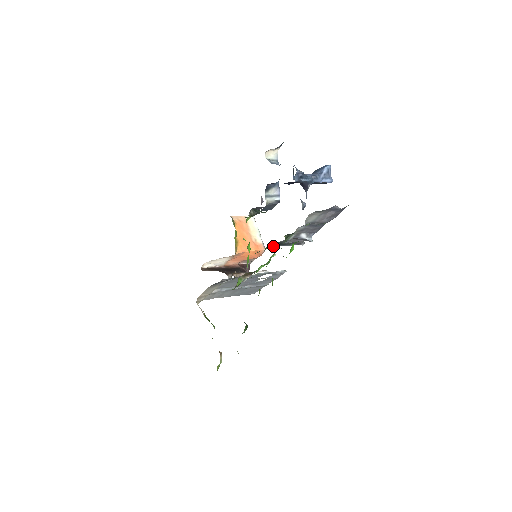
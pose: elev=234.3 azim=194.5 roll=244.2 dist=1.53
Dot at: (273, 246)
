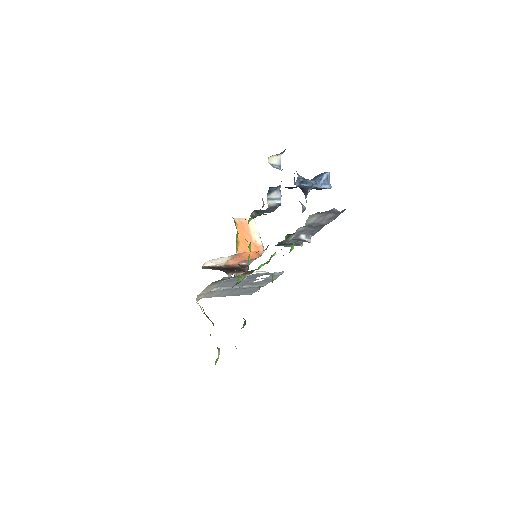
Dot at: occluded
